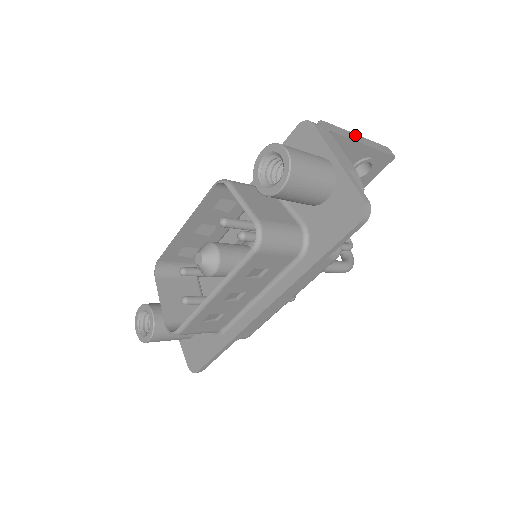
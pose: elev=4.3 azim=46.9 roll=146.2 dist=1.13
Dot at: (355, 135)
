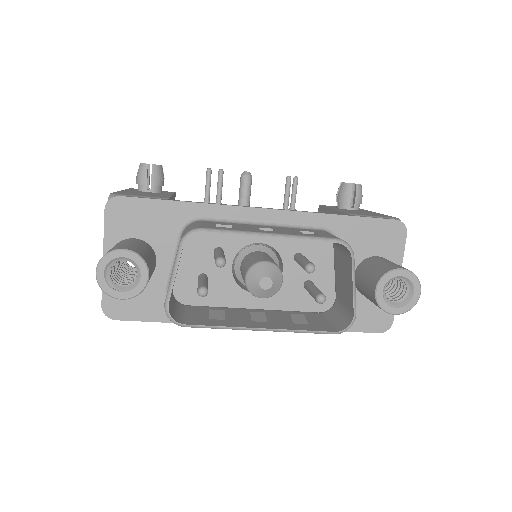
Dot at: occluded
